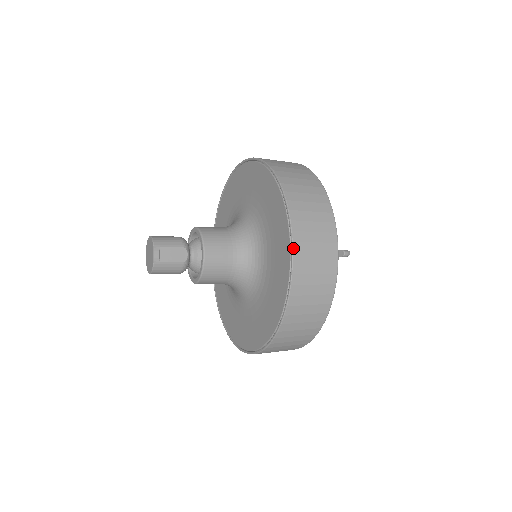
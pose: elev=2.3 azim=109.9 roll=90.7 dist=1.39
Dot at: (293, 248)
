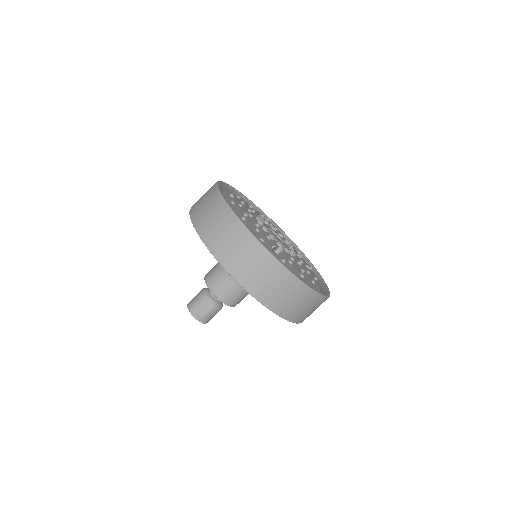
Dot at: (239, 284)
